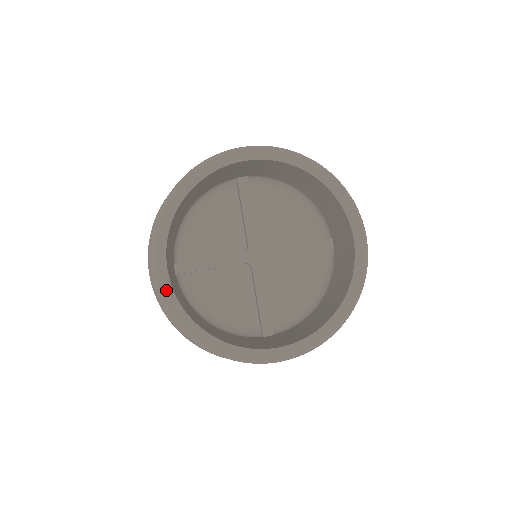
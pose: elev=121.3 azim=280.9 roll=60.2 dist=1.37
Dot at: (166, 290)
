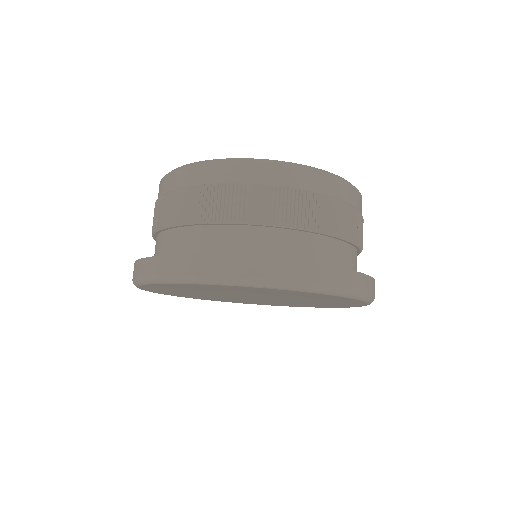
Dot at: occluded
